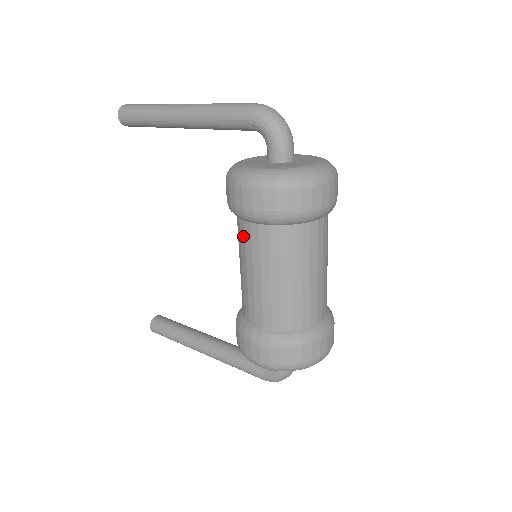
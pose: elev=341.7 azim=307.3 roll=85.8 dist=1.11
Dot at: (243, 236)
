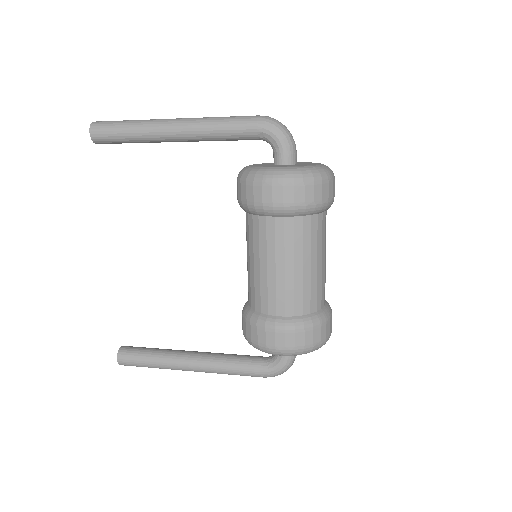
Dot at: (264, 231)
